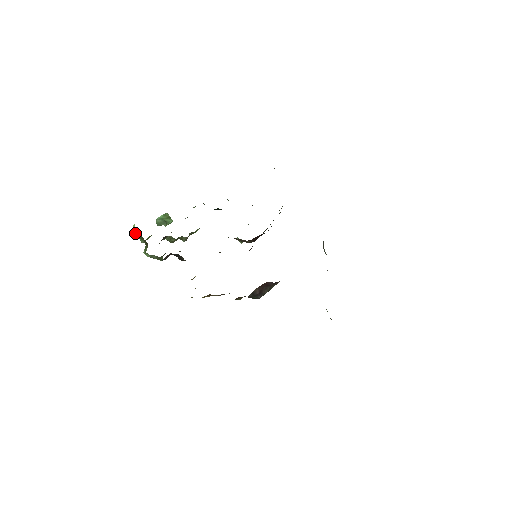
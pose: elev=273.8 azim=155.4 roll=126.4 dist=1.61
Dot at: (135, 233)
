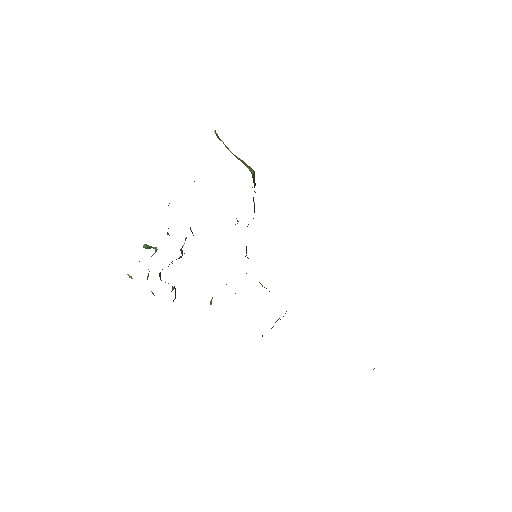
Dot at: occluded
